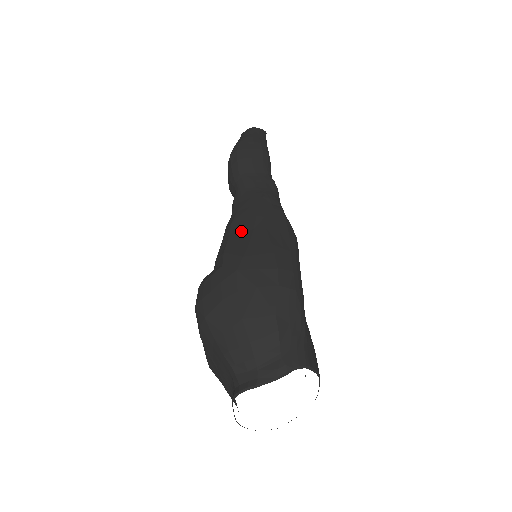
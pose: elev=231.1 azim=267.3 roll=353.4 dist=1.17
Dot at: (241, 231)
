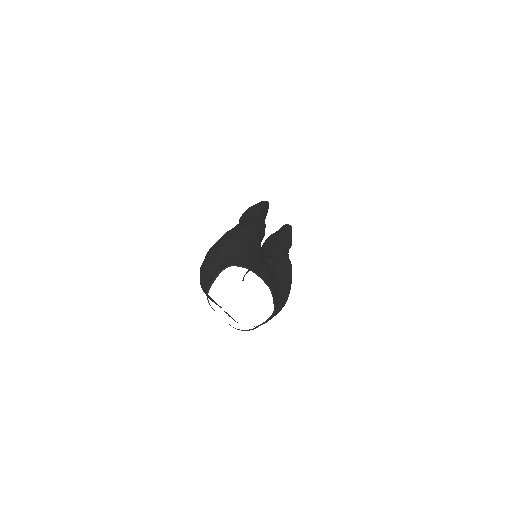
Dot at: occluded
